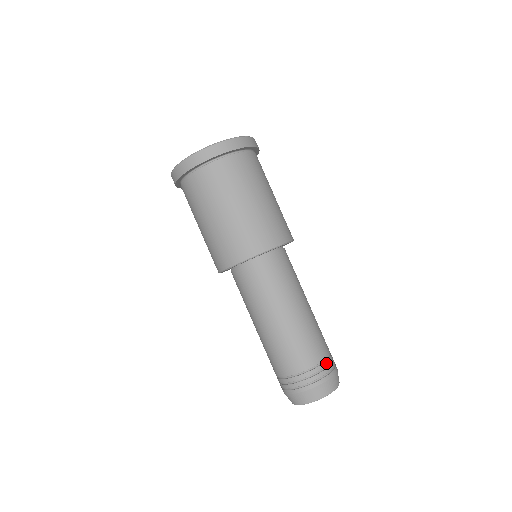
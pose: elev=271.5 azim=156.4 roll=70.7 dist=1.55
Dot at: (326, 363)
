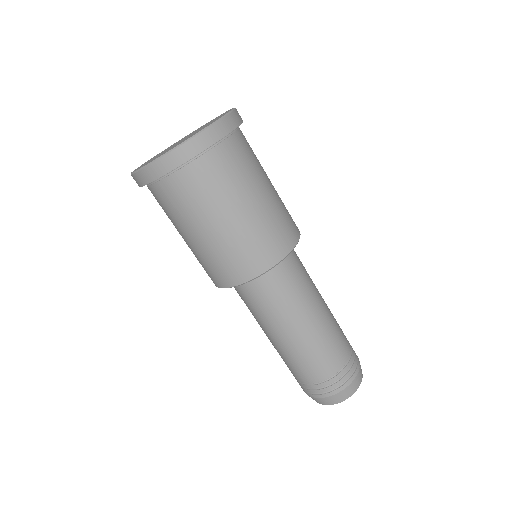
Dot at: (352, 348)
